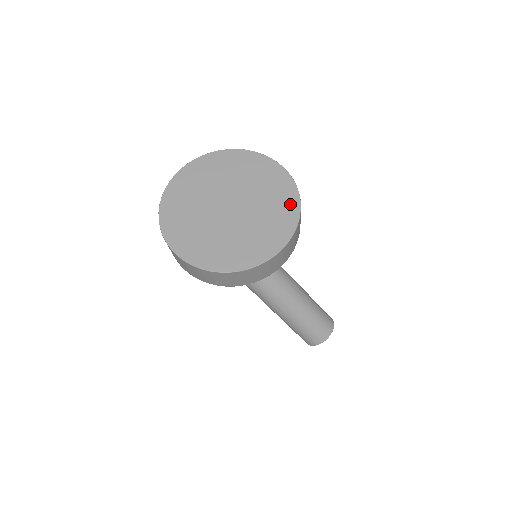
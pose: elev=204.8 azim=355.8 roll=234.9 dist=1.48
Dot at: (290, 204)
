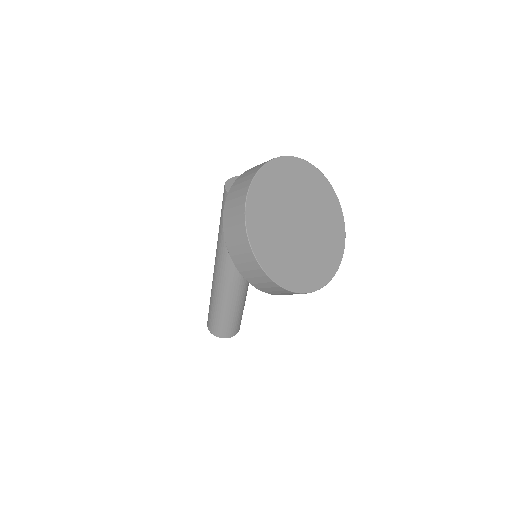
Dot at: (337, 254)
